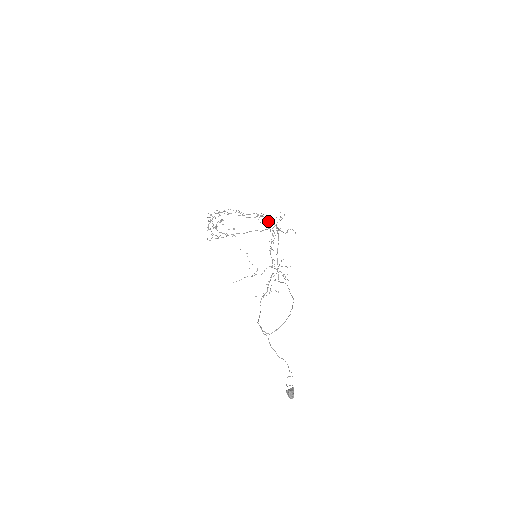
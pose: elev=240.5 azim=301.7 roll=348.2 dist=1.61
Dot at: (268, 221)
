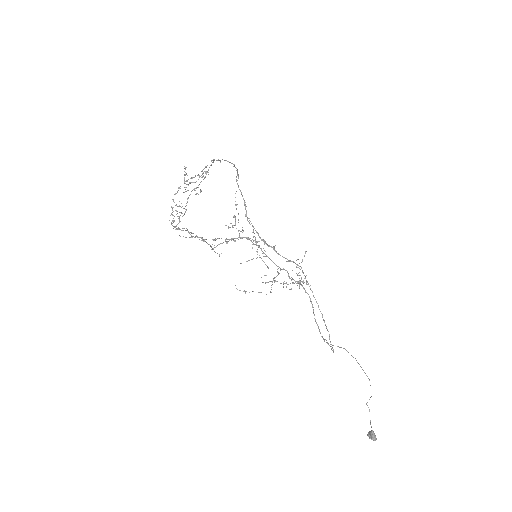
Dot at: (227, 241)
